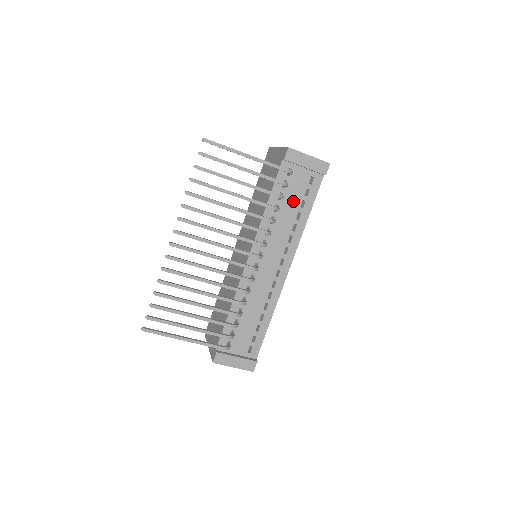
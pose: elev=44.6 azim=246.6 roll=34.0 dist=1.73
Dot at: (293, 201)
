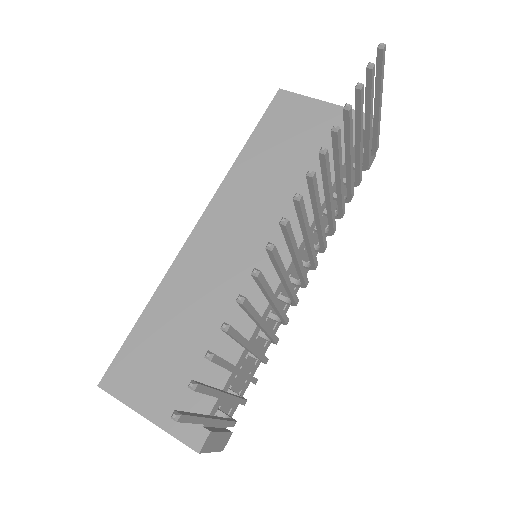
Dot at: occluded
